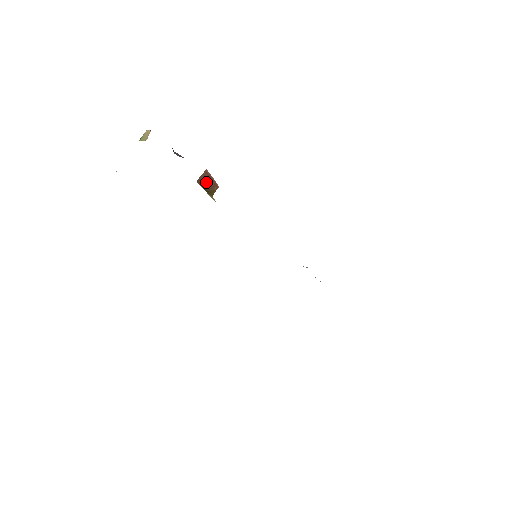
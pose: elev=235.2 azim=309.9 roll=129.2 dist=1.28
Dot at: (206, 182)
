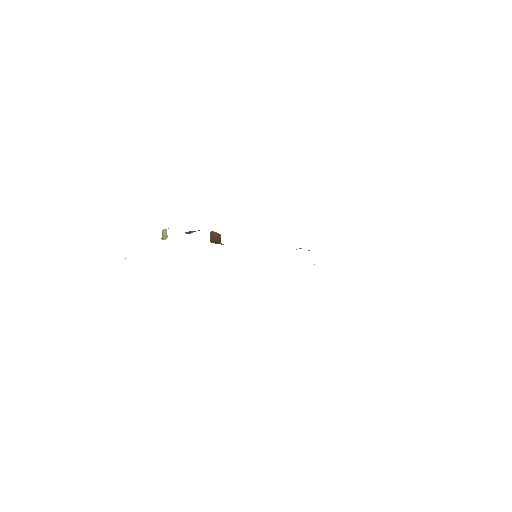
Dot at: (214, 238)
